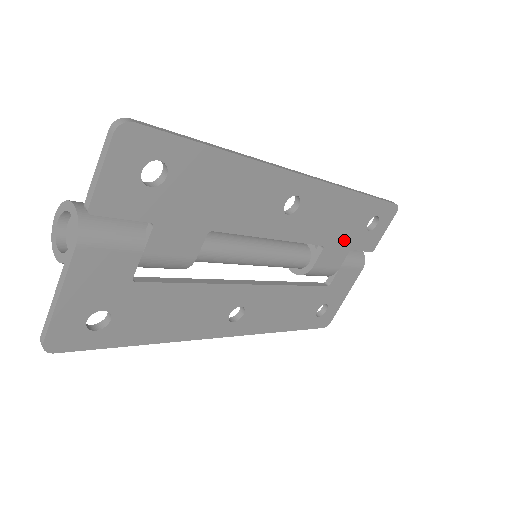
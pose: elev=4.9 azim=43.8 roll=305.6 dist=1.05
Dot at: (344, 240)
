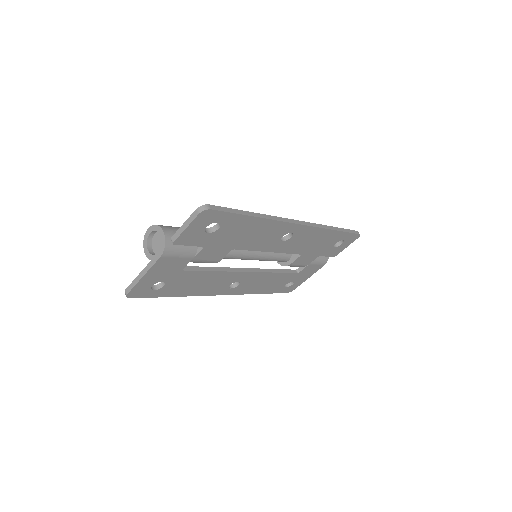
Dot at: (316, 251)
